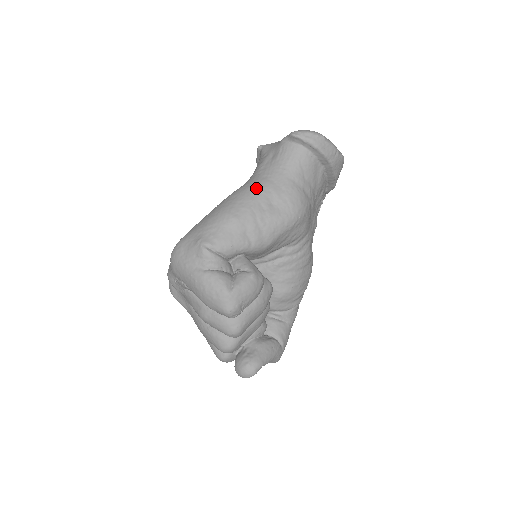
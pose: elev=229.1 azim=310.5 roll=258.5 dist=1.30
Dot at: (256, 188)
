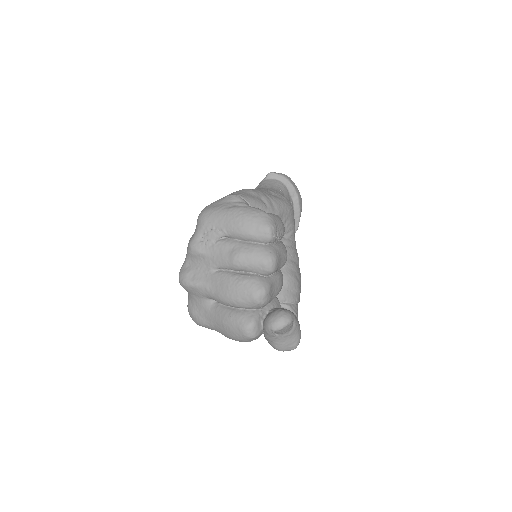
Dot at: occluded
